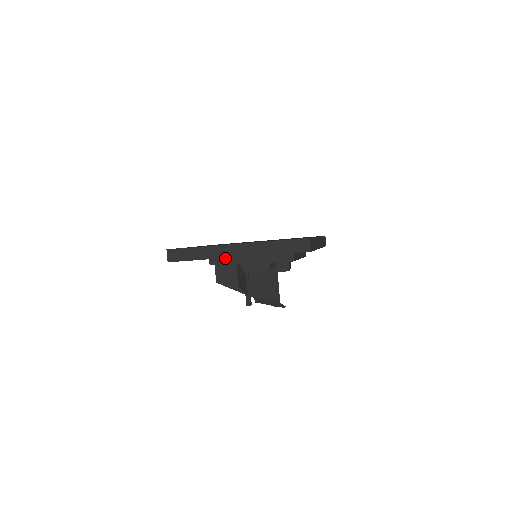
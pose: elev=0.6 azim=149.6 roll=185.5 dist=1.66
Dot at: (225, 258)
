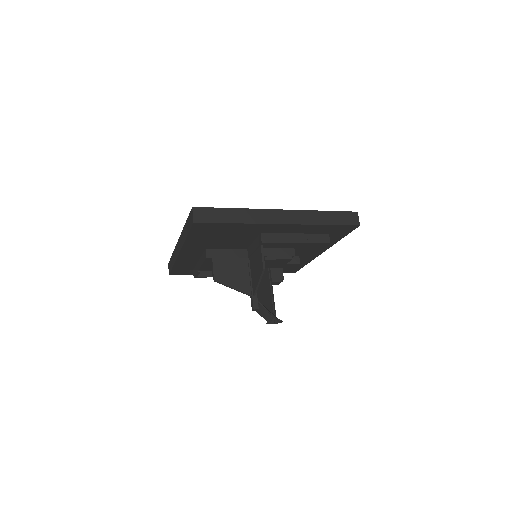
Dot at: (226, 251)
